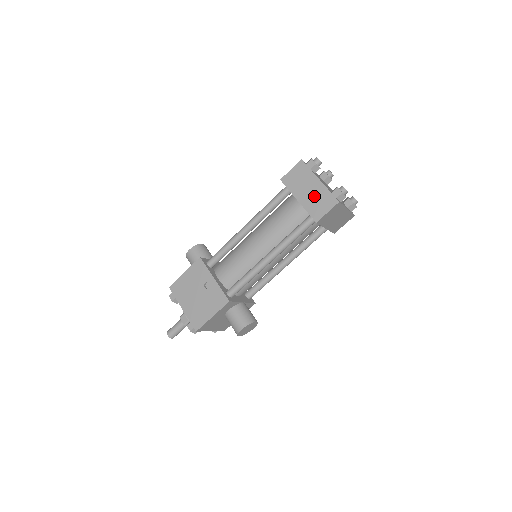
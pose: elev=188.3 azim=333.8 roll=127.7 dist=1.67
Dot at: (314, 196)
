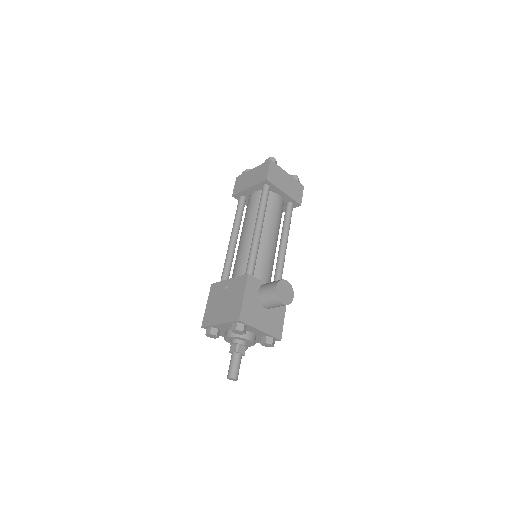
Dot at: (255, 175)
